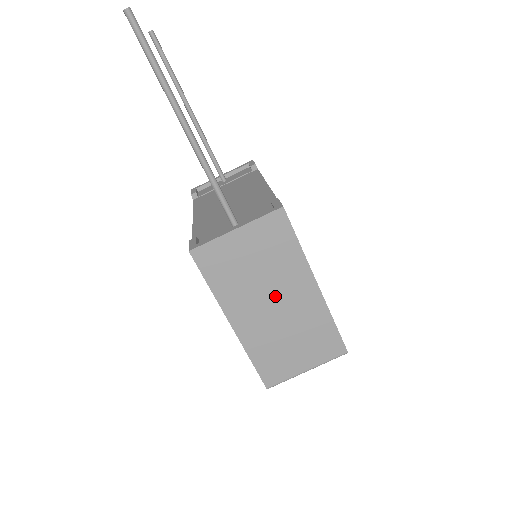
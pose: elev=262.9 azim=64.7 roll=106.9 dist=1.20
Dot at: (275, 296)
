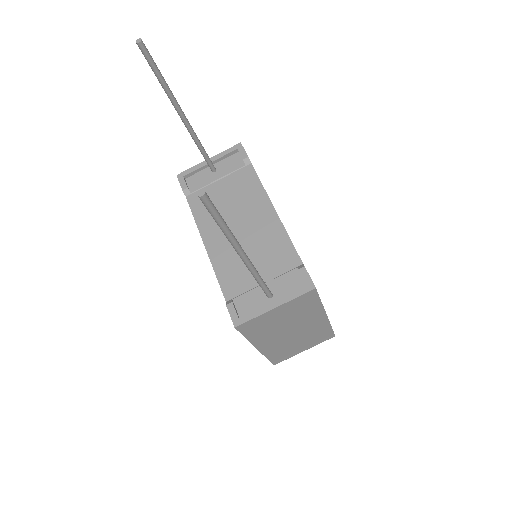
Dot at: (294, 328)
